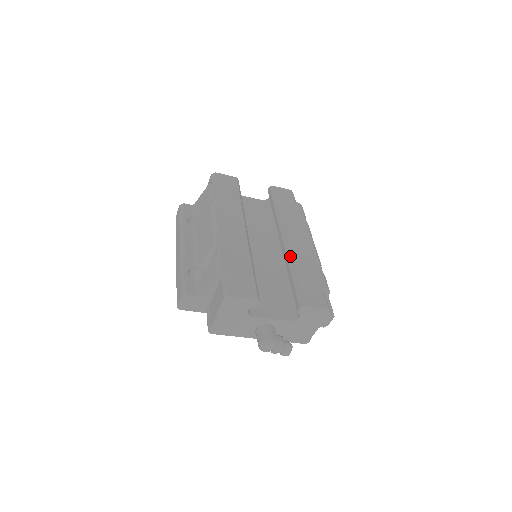
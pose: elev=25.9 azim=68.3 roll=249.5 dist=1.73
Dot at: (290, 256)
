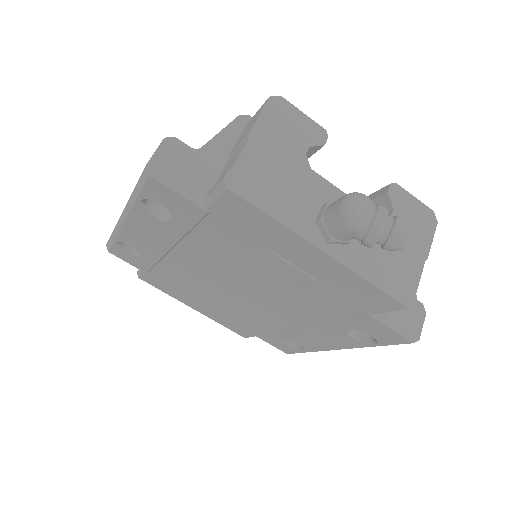
Dot at: occluded
